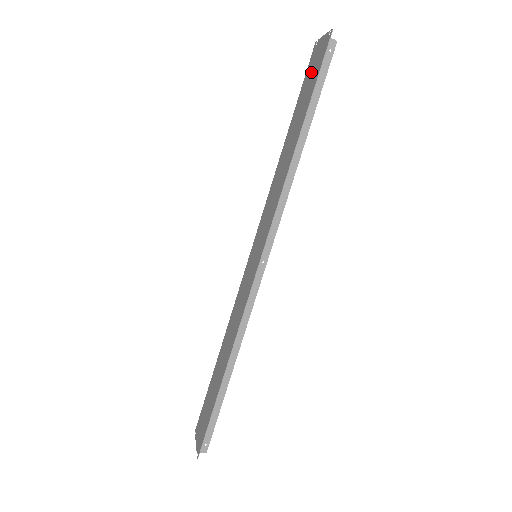
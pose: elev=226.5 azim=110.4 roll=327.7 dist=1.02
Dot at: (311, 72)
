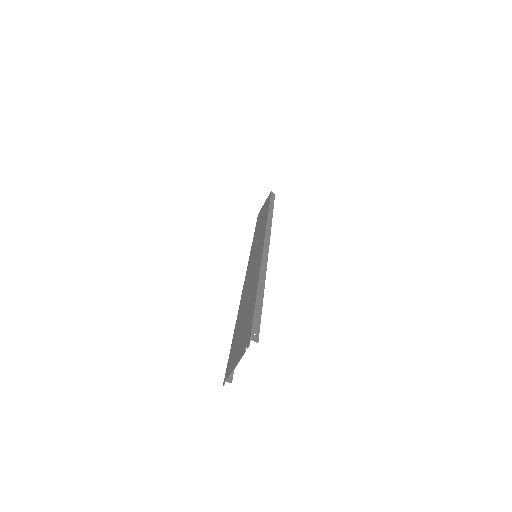
Dot at: (262, 210)
